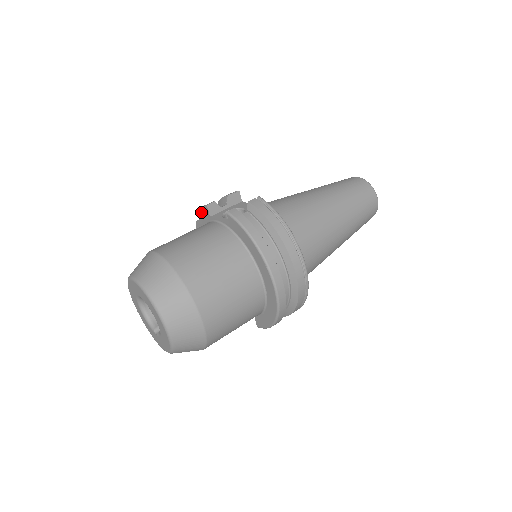
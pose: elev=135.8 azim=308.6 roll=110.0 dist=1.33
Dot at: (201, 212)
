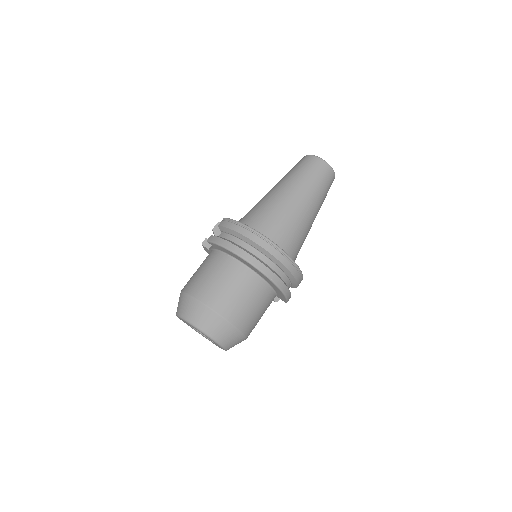
Dot at: (205, 250)
